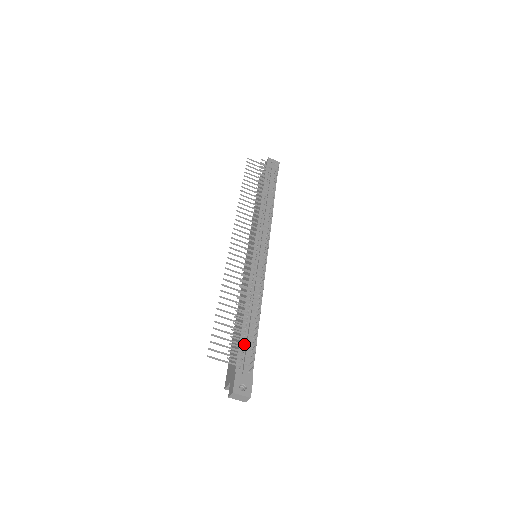
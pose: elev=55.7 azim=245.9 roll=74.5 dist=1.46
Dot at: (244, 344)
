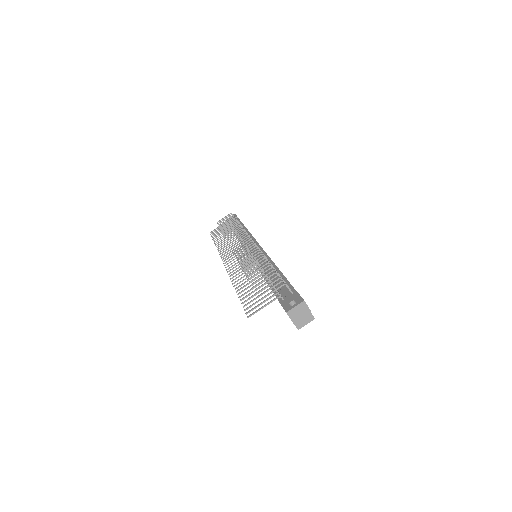
Dot at: occluded
